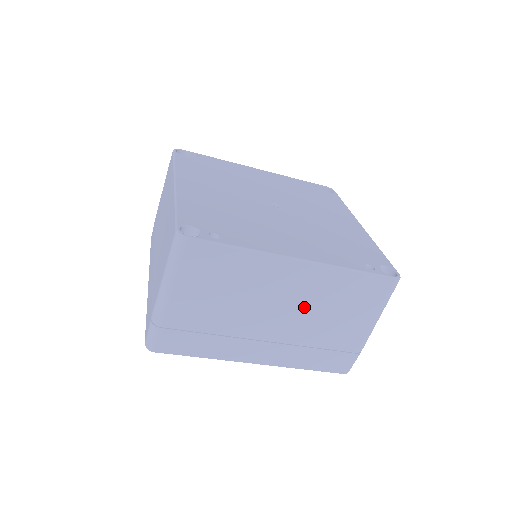
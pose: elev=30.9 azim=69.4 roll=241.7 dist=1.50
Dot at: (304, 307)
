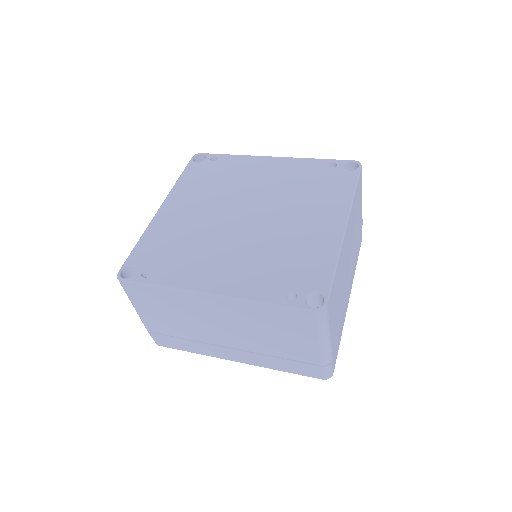
Dot at: (242, 328)
